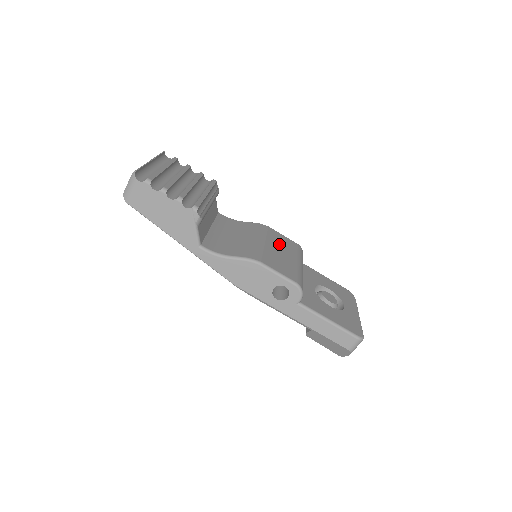
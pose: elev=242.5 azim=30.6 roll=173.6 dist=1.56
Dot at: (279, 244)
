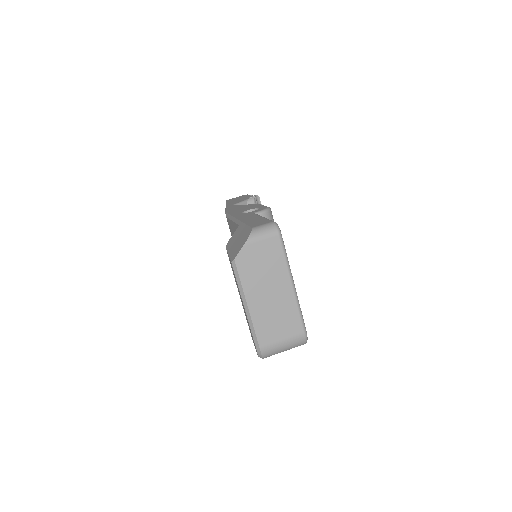
Dot at: occluded
